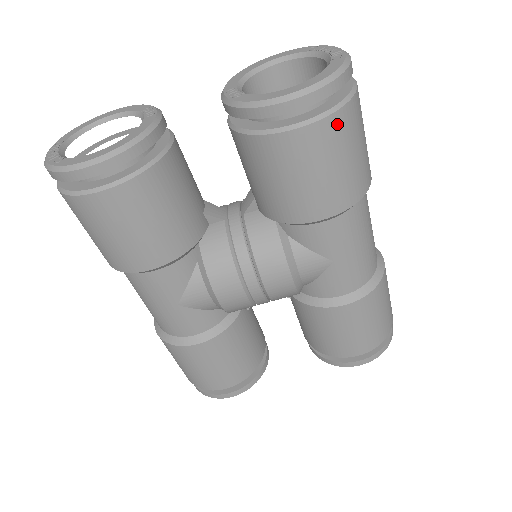
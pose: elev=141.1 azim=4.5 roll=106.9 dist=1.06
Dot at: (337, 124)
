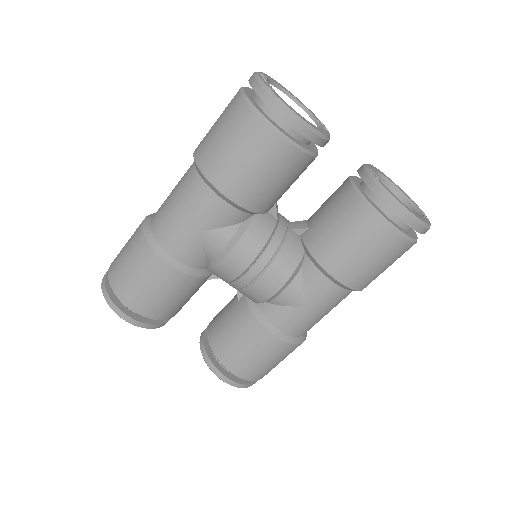
Dot at: (402, 246)
